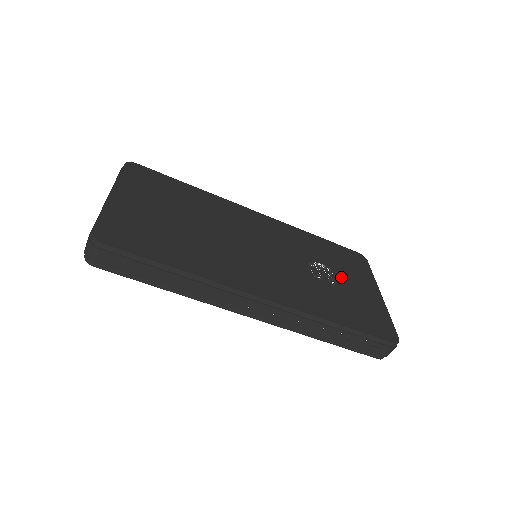
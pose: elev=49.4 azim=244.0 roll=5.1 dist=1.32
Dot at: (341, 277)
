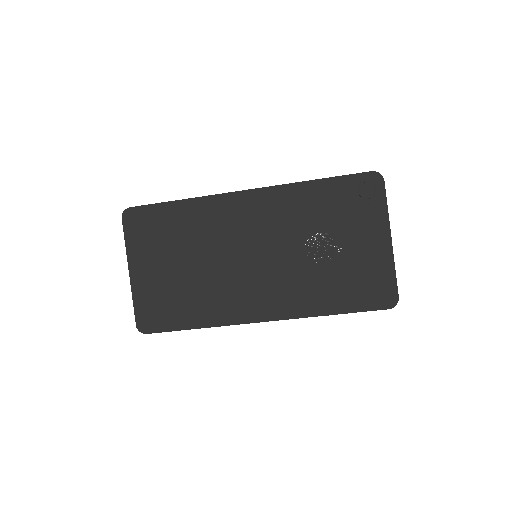
Dot at: (342, 241)
